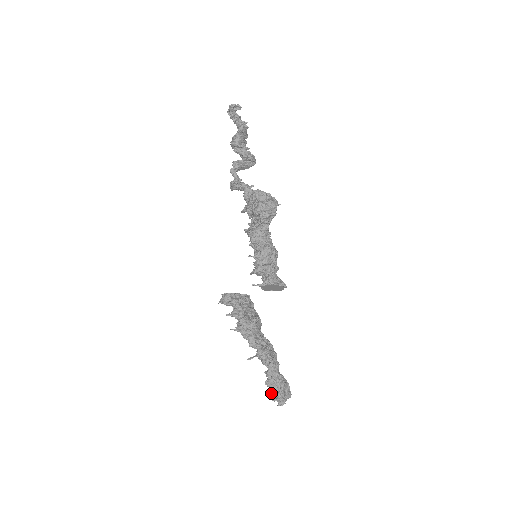
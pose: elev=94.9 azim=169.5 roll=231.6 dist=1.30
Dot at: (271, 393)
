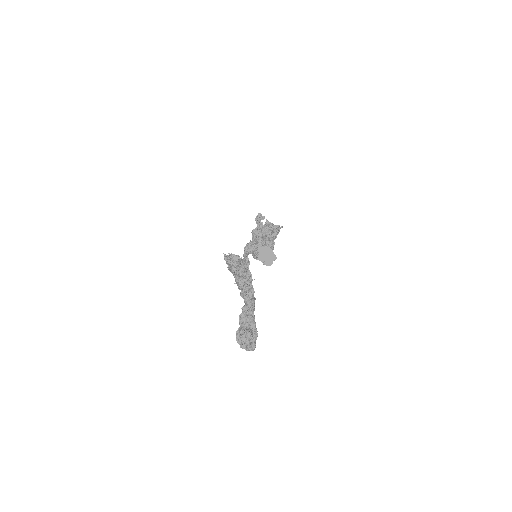
Dot at: (241, 328)
